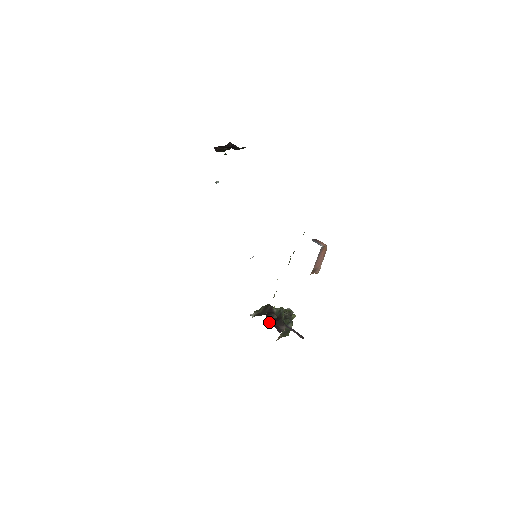
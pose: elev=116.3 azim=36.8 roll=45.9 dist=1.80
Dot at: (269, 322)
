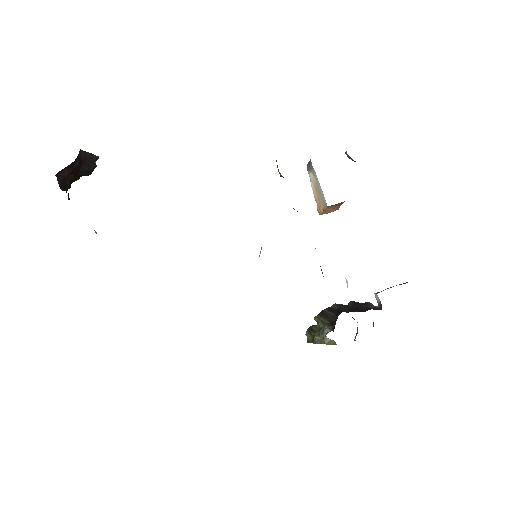
Dot at: (358, 311)
